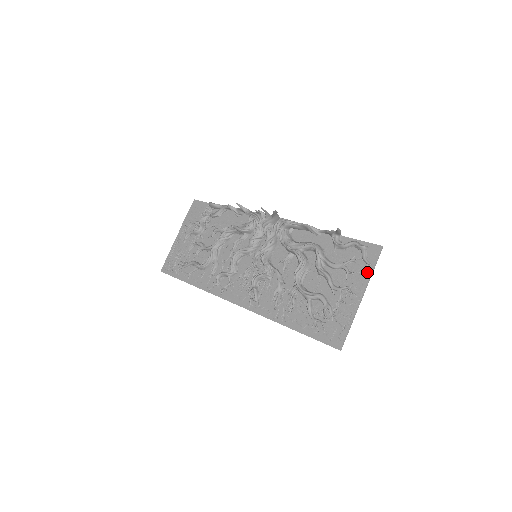
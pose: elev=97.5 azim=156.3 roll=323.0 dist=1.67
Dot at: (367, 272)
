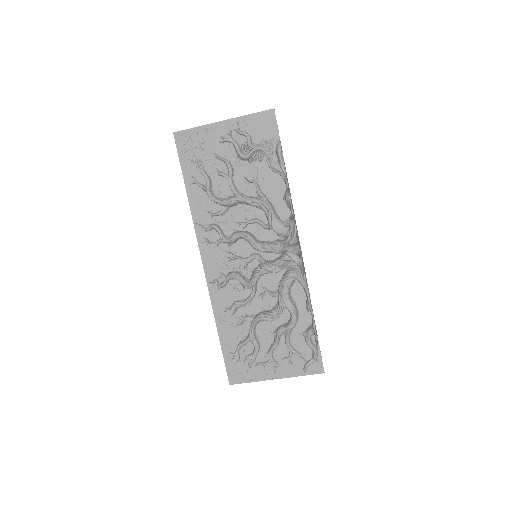
Dot at: (297, 373)
